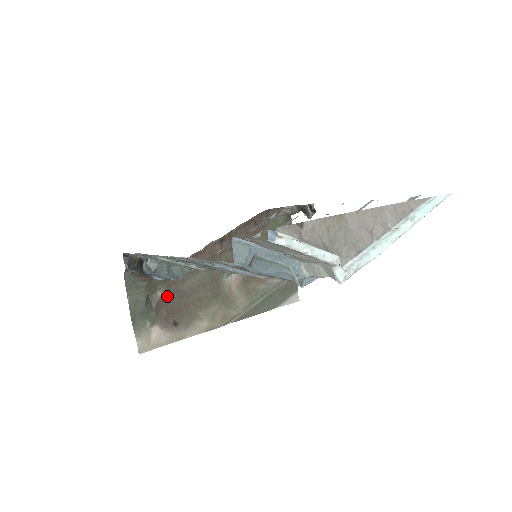
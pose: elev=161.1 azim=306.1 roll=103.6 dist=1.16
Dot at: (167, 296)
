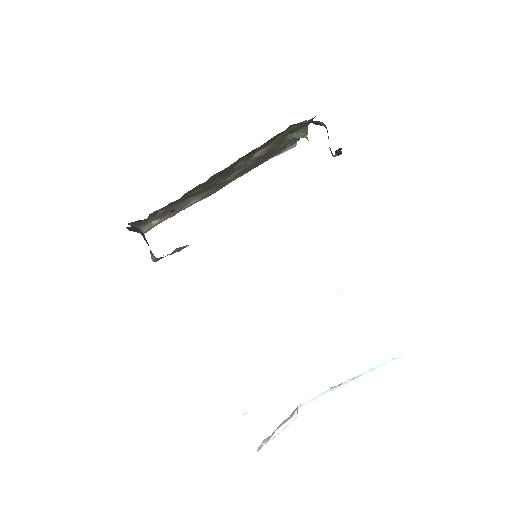
Dot at: occluded
